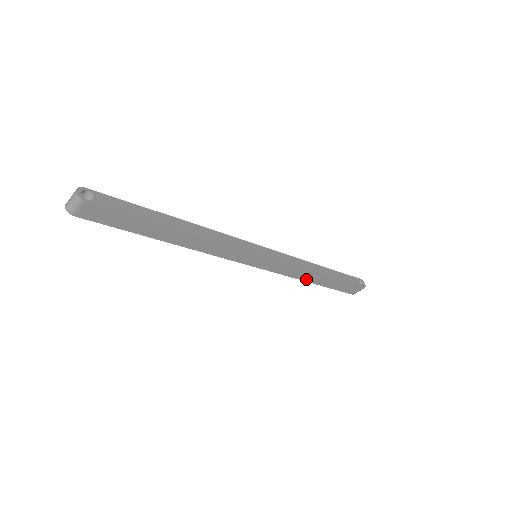
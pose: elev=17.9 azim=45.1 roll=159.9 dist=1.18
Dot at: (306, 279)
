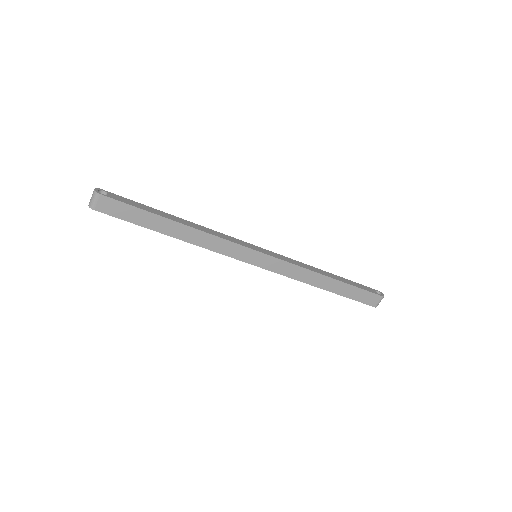
Dot at: (314, 283)
